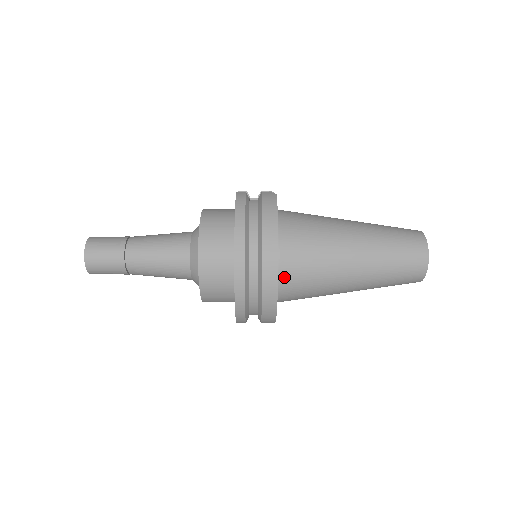
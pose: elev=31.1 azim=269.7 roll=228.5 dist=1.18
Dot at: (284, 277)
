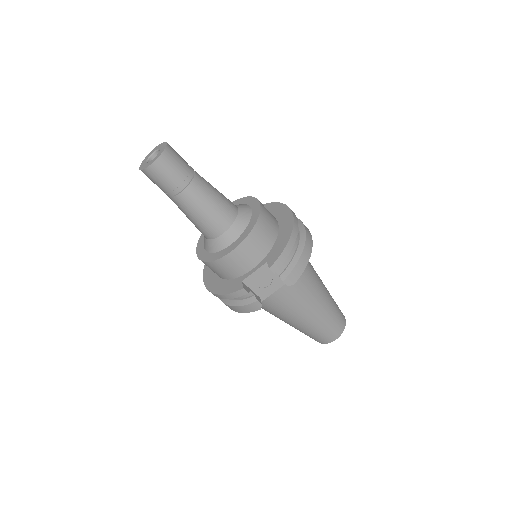
Dot at: occluded
